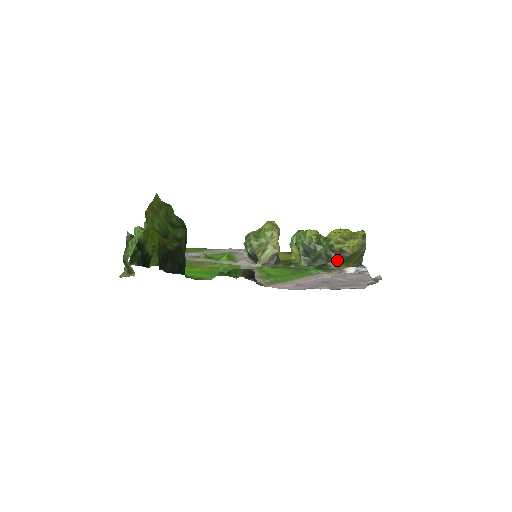
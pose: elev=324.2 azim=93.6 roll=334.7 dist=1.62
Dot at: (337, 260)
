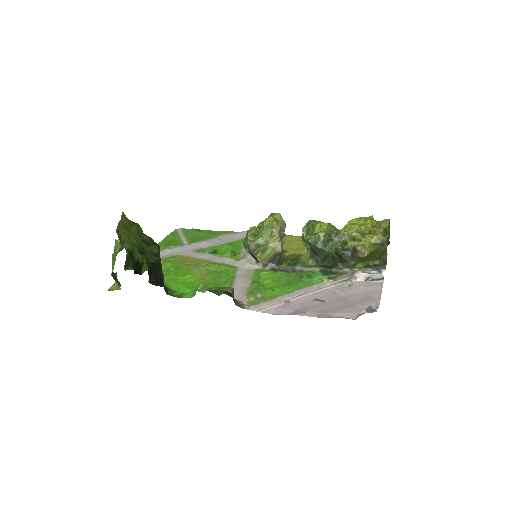
Dot at: (350, 261)
